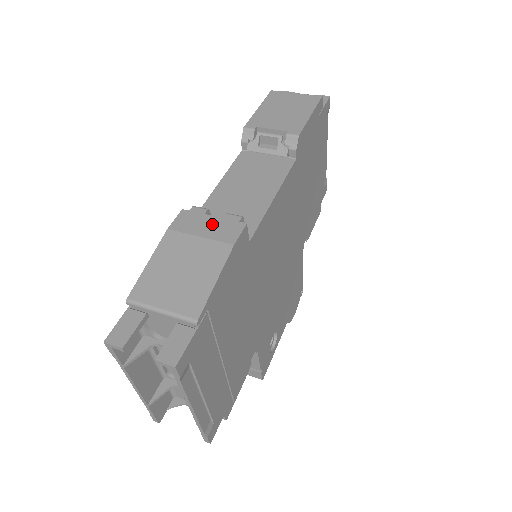
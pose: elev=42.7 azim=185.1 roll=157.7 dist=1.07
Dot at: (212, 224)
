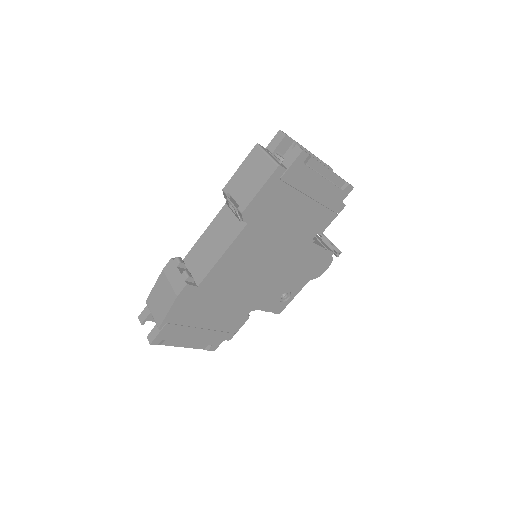
Dot at: (176, 276)
